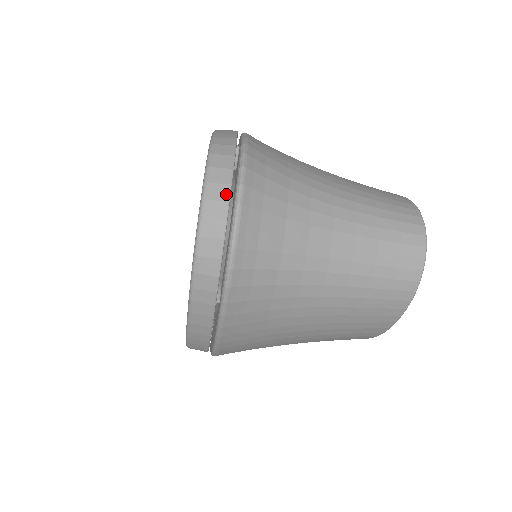
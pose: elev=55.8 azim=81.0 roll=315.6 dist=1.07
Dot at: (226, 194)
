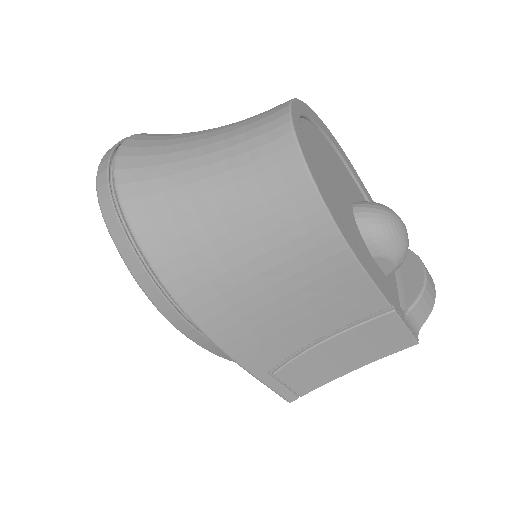
Dot at: (113, 147)
